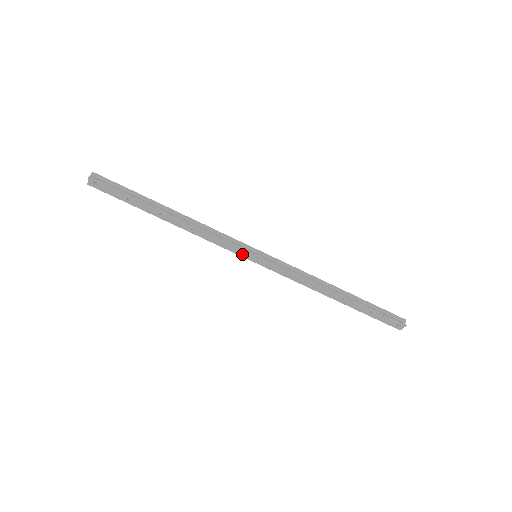
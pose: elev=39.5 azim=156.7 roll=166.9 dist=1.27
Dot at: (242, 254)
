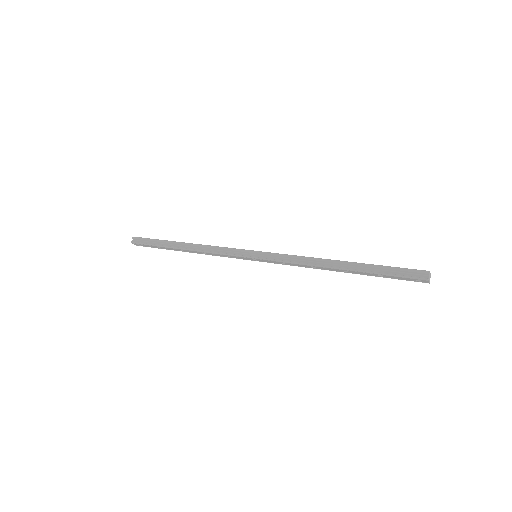
Dot at: (245, 259)
